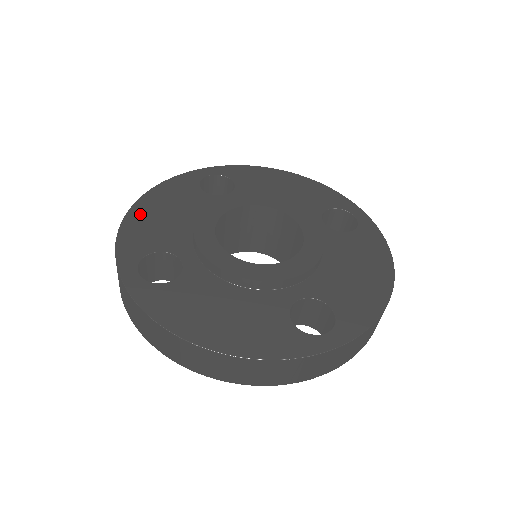
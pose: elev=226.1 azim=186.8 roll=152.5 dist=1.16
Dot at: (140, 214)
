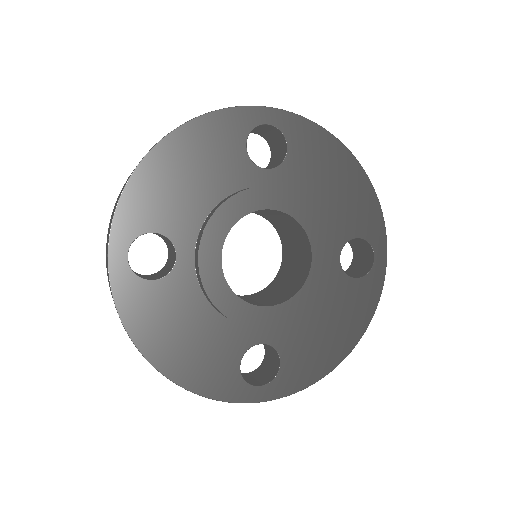
Dot at: (160, 163)
